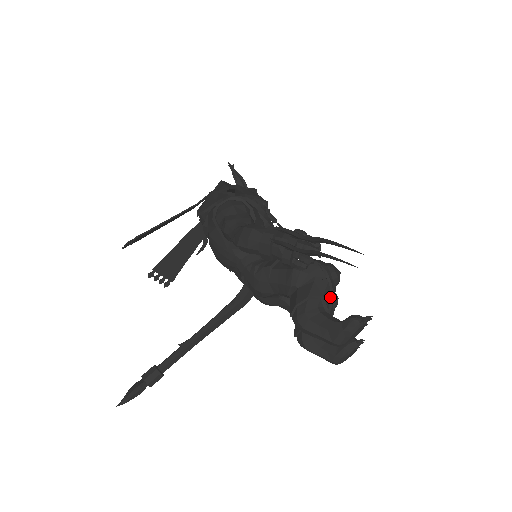
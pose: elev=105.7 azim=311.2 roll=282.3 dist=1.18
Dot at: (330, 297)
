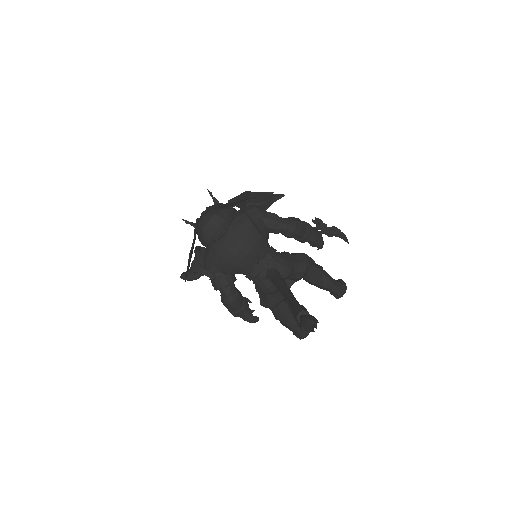
Dot at: occluded
